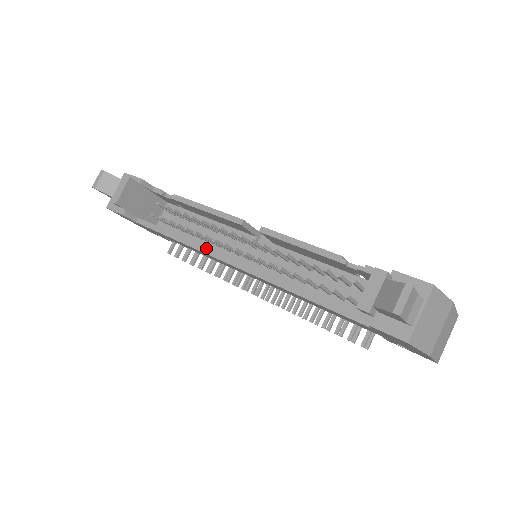
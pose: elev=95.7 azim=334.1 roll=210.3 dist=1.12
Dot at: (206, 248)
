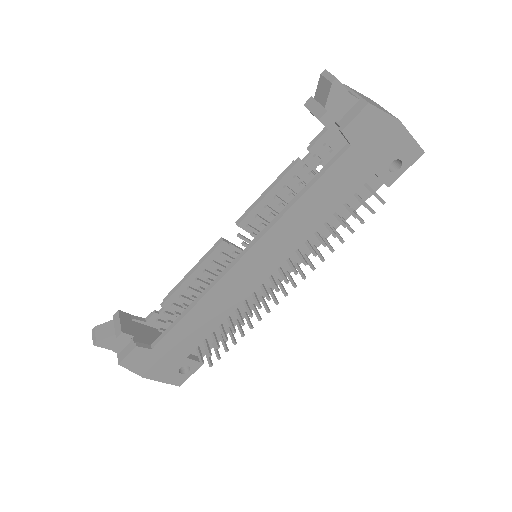
Dot at: (215, 279)
